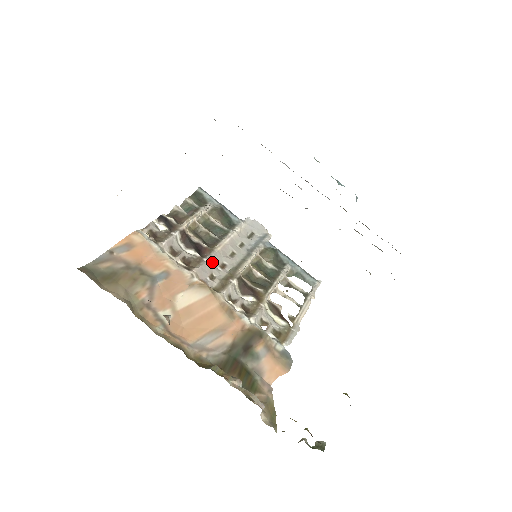
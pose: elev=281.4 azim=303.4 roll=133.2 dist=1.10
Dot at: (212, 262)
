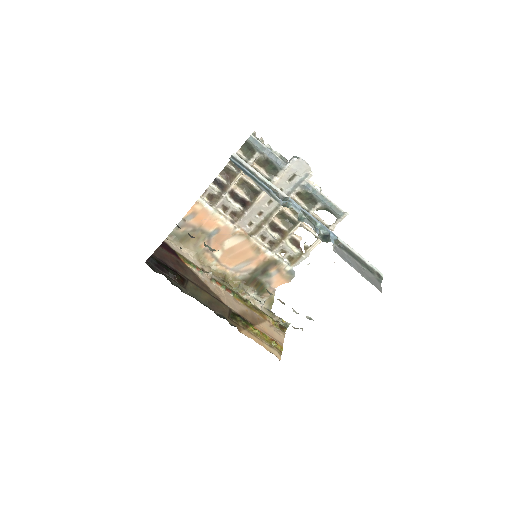
Dot at: (251, 213)
